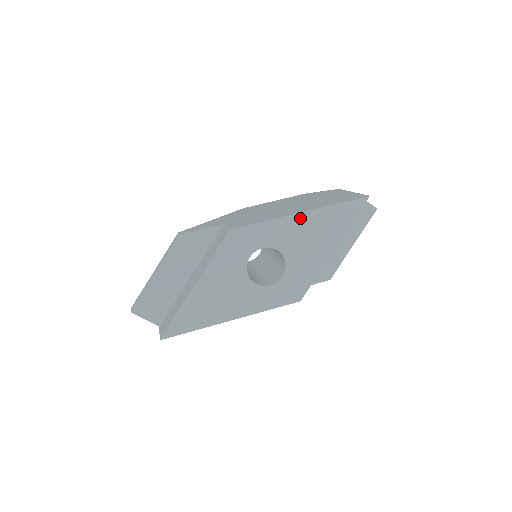
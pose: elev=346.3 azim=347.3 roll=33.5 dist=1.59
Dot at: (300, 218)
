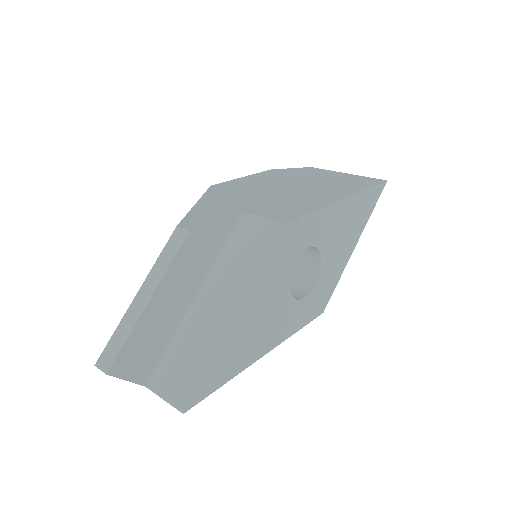
Dot at: (341, 206)
